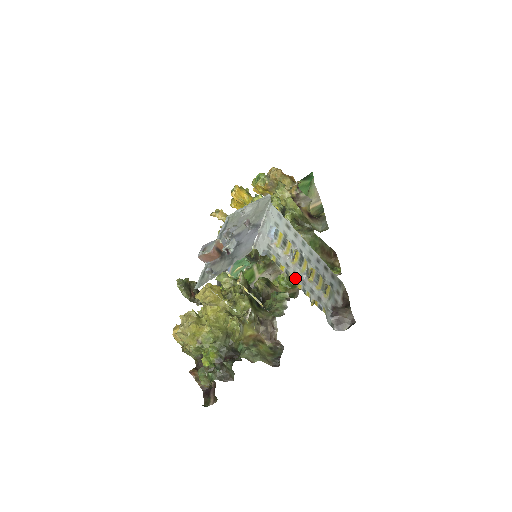
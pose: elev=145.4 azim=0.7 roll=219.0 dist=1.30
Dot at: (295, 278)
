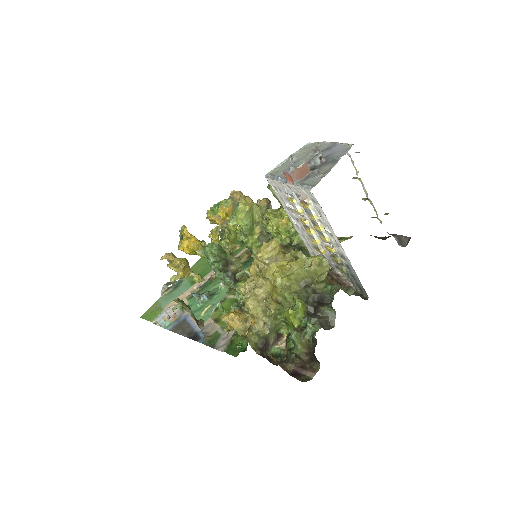
Dot at: occluded
